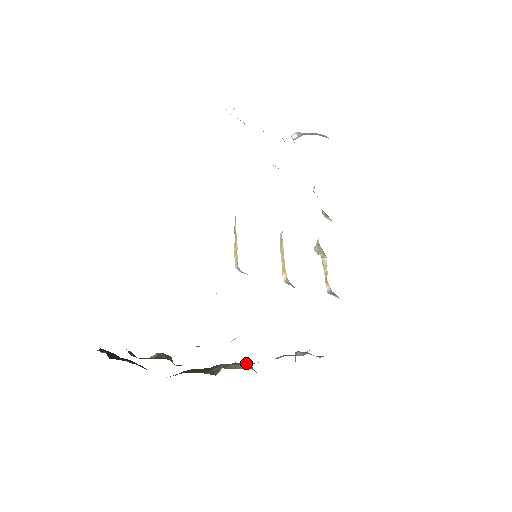
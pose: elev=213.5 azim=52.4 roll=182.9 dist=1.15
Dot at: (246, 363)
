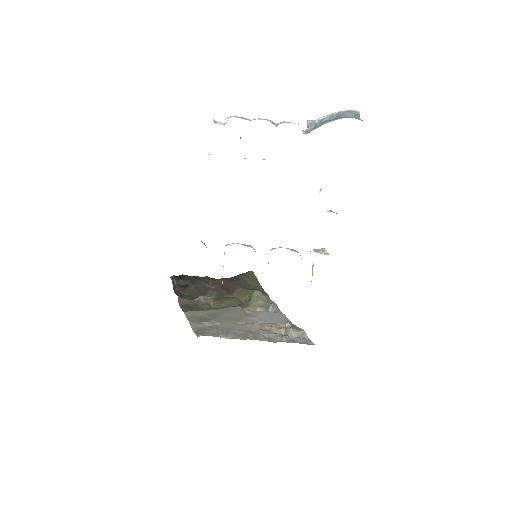
Dot at: (265, 304)
